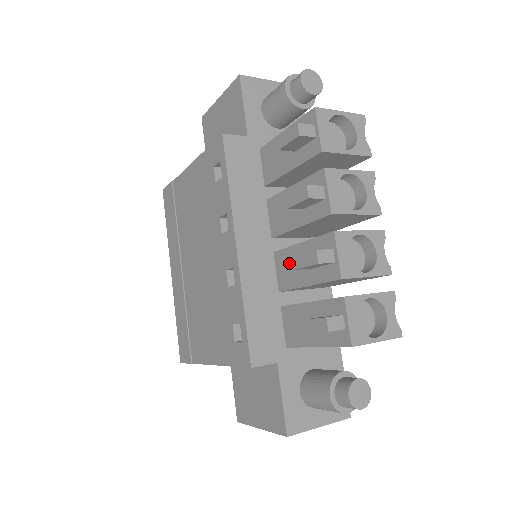
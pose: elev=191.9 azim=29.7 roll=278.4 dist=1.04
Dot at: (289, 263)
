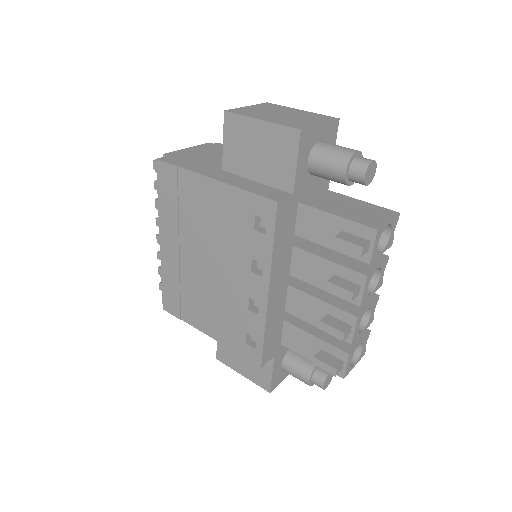
Dot at: (303, 303)
